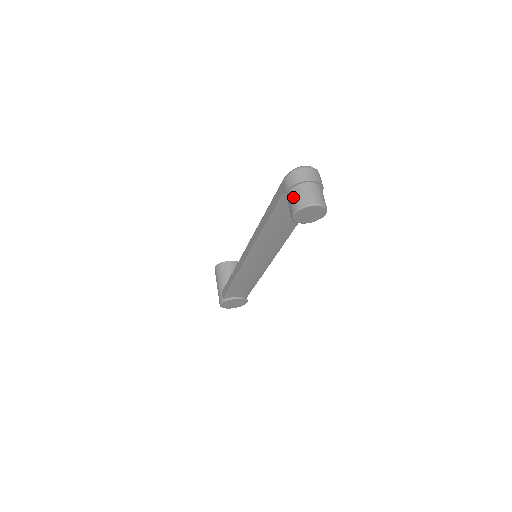
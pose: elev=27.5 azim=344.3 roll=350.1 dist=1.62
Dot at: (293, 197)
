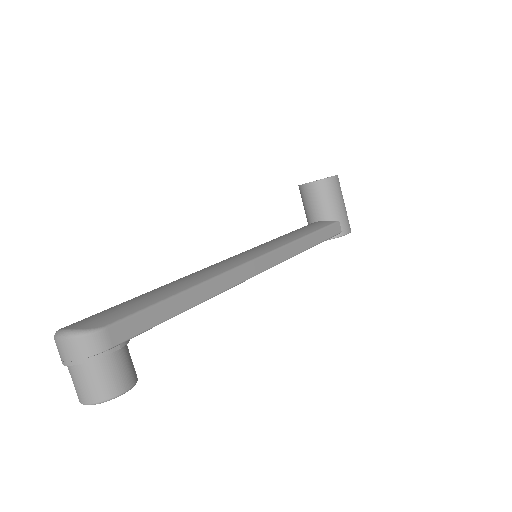
Dot at: occluded
